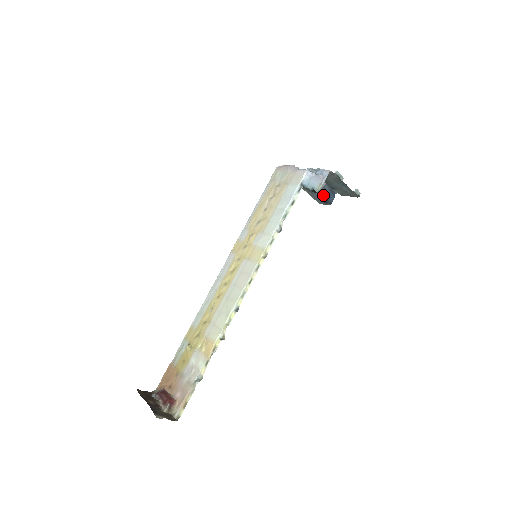
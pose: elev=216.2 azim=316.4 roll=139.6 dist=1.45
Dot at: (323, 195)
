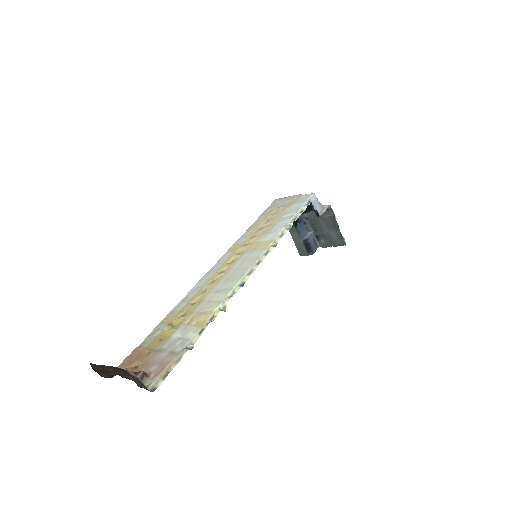
Dot at: (309, 241)
